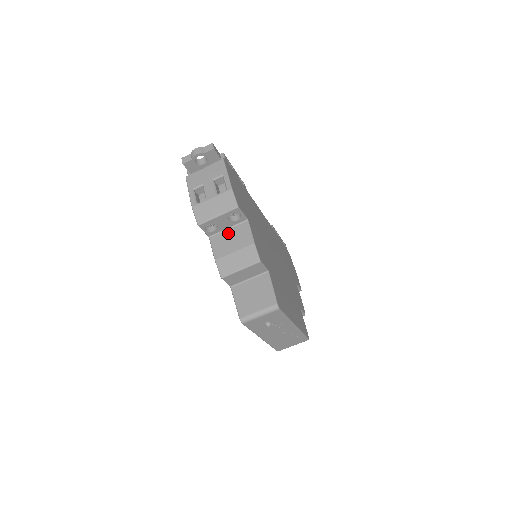
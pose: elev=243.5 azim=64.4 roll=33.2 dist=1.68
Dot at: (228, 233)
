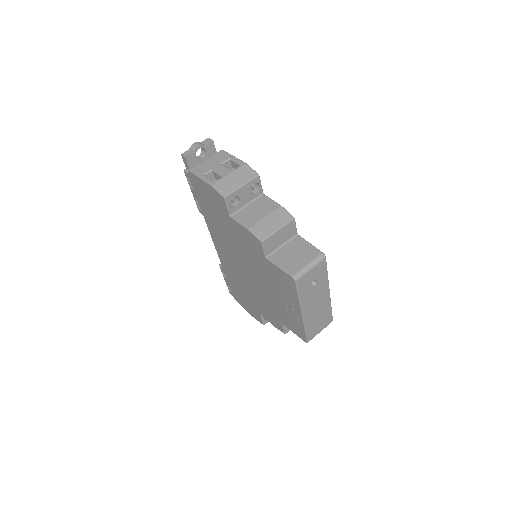
Dot at: (249, 207)
